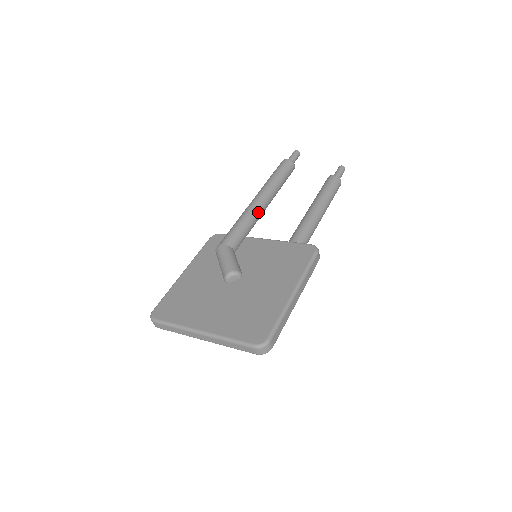
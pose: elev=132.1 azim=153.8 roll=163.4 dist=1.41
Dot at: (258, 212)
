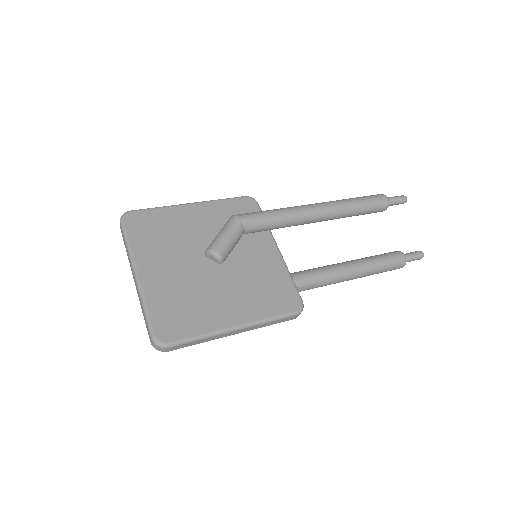
Dot at: (304, 220)
